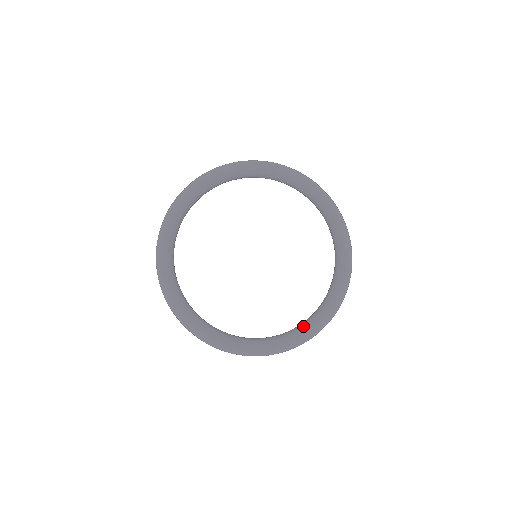
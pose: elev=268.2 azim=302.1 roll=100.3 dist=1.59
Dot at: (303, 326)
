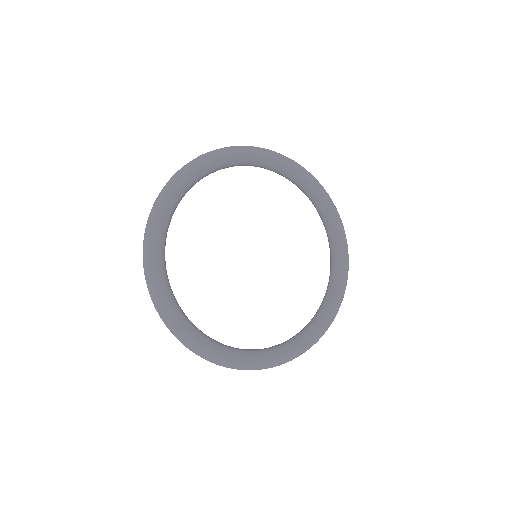
Dot at: (239, 351)
